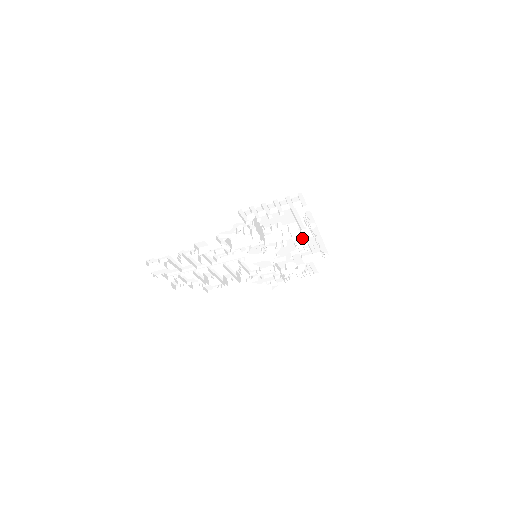
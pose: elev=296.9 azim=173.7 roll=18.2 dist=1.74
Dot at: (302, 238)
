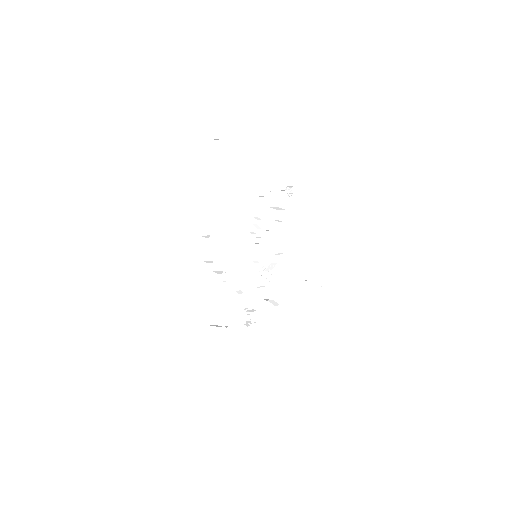
Dot at: (301, 289)
